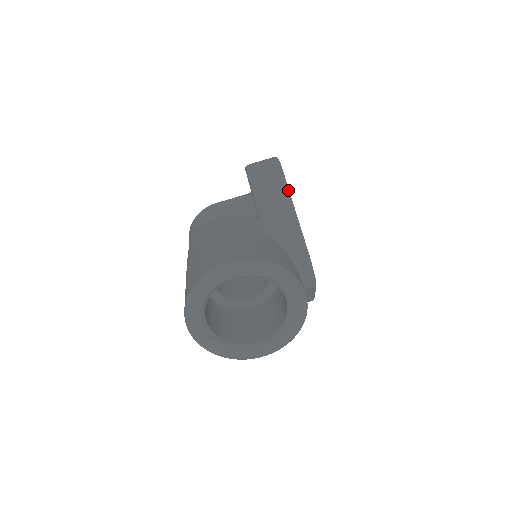
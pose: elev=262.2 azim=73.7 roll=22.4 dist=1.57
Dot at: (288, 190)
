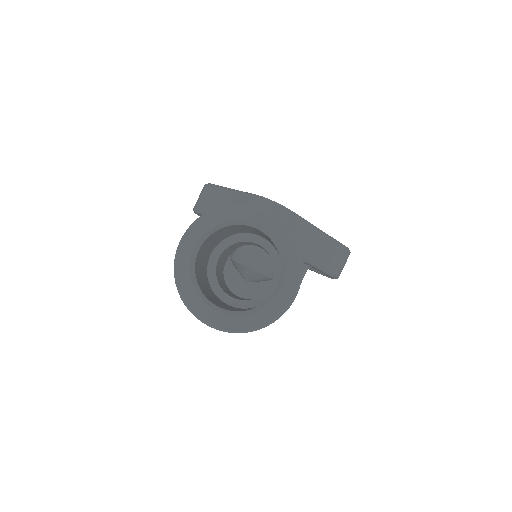
Dot at: (219, 186)
